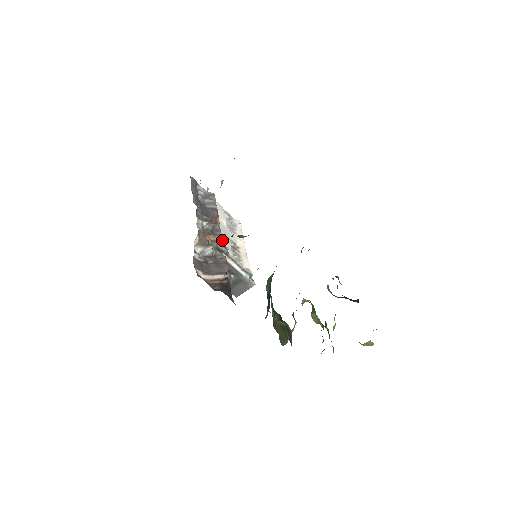
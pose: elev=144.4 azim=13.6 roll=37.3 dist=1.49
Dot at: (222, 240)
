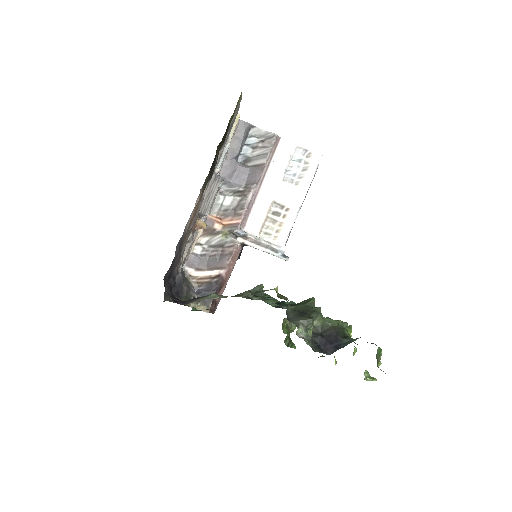
Dot at: (240, 222)
